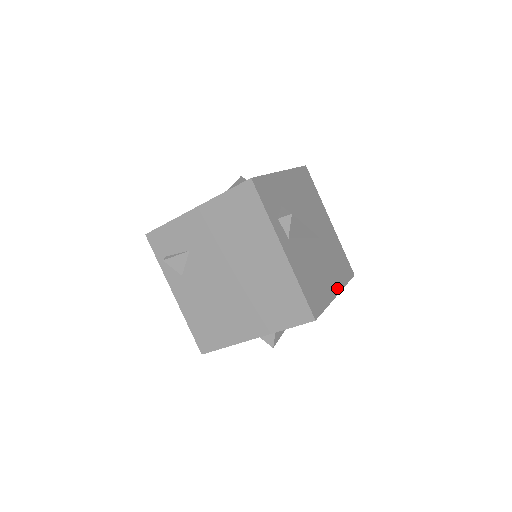
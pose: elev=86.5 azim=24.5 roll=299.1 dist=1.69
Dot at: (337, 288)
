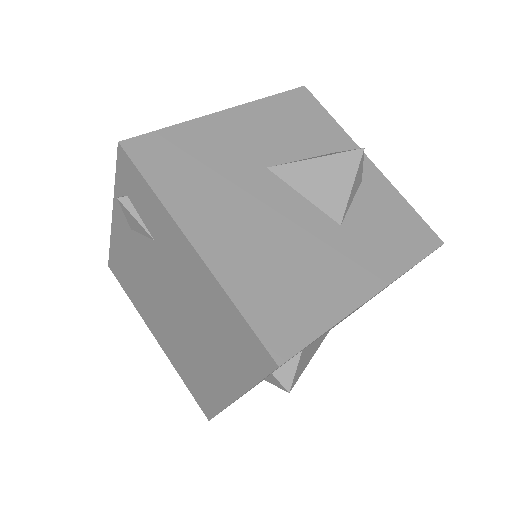
Dot at: occluded
